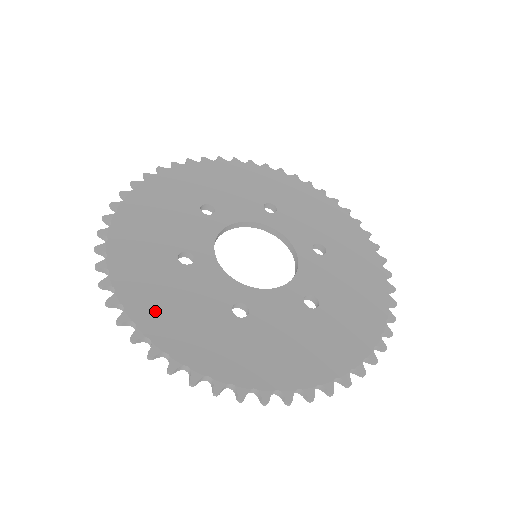
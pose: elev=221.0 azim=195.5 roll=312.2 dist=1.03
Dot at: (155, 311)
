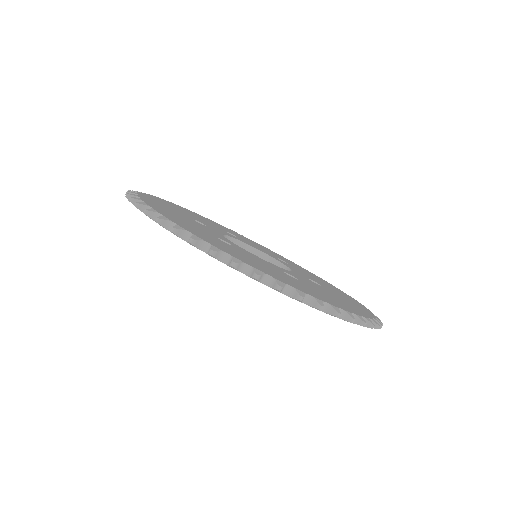
Dot at: (250, 262)
